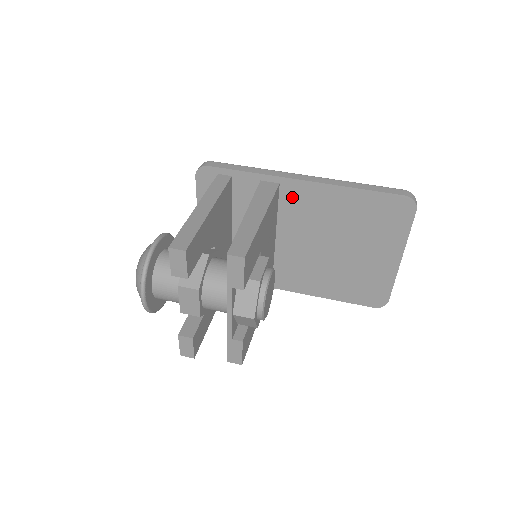
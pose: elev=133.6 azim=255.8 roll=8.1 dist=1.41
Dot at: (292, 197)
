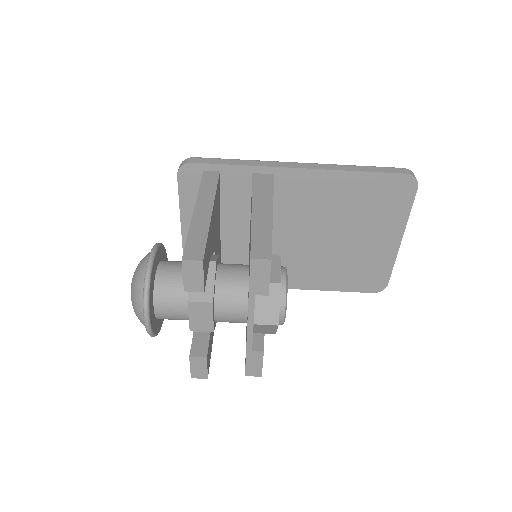
Dot at: (288, 188)
